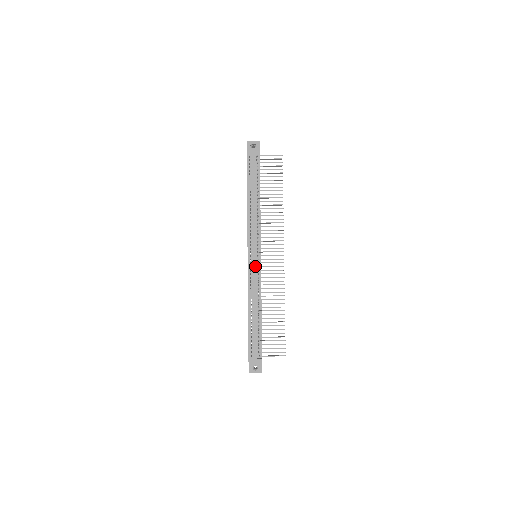
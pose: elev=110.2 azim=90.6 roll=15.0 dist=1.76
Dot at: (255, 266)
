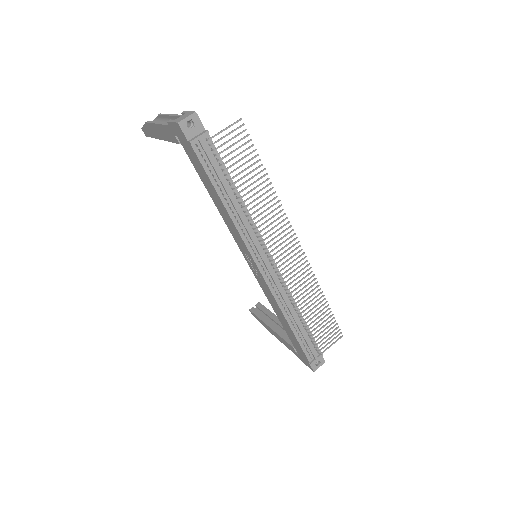
Dot at: (275, 278)
